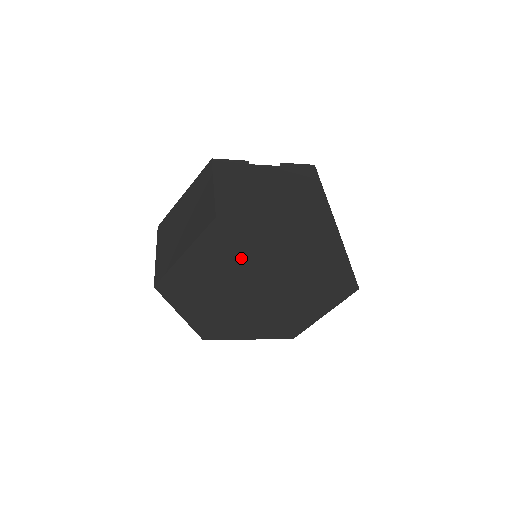
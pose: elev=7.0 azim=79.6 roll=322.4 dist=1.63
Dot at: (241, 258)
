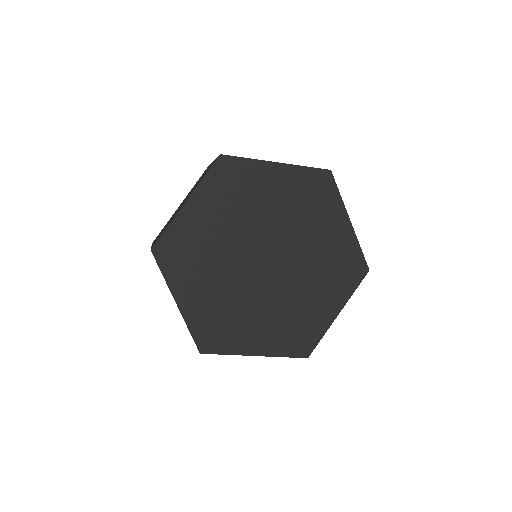
Dot at: (245, 212)
